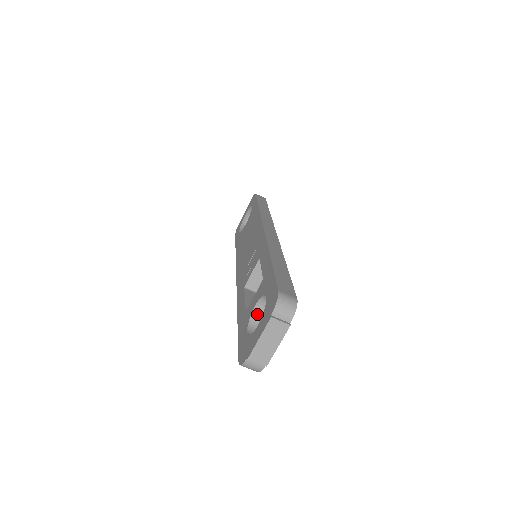
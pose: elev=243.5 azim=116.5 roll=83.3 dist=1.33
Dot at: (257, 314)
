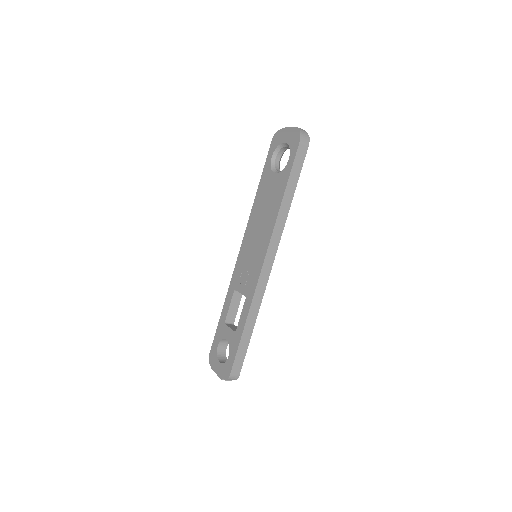
Dot at: occluded
